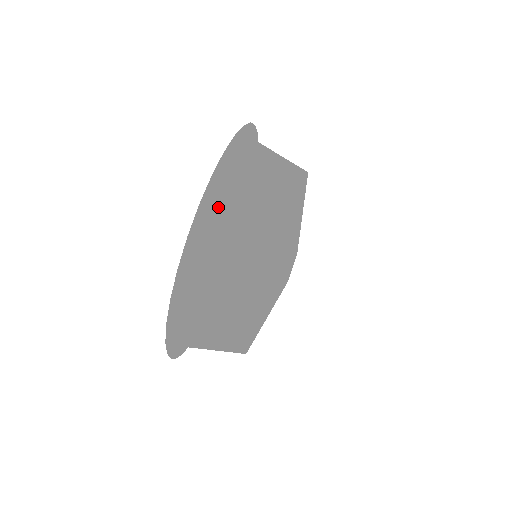
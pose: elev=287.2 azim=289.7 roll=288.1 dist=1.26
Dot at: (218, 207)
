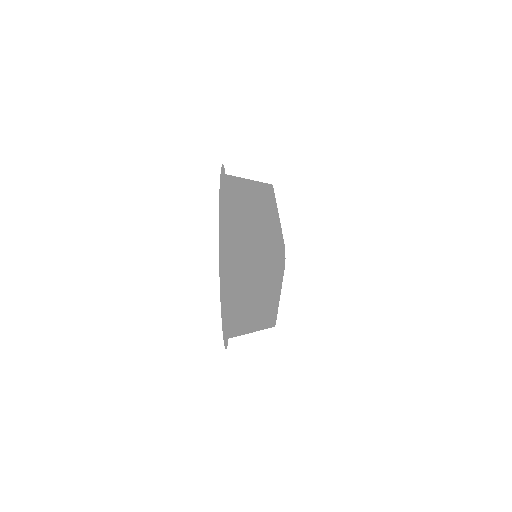
Dot at: occluded
